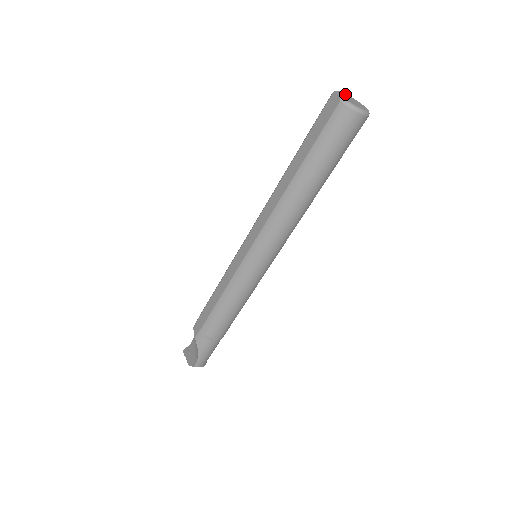
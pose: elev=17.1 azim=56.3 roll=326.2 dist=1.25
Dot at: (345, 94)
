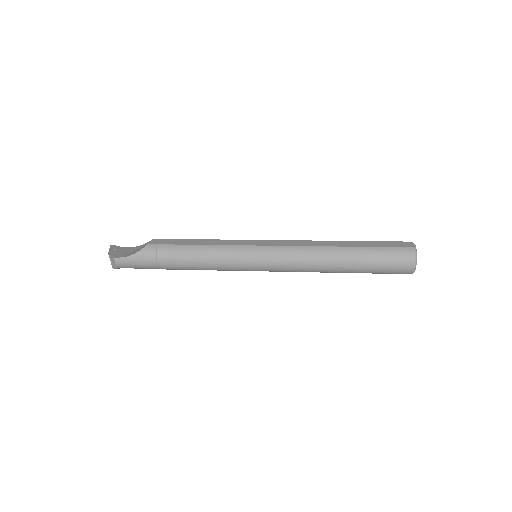
Dot at: occluded
